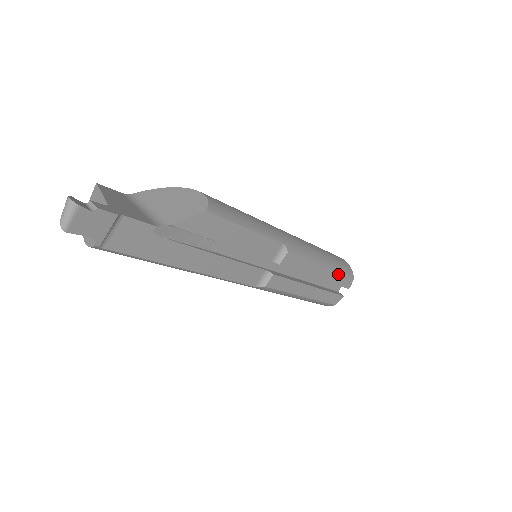
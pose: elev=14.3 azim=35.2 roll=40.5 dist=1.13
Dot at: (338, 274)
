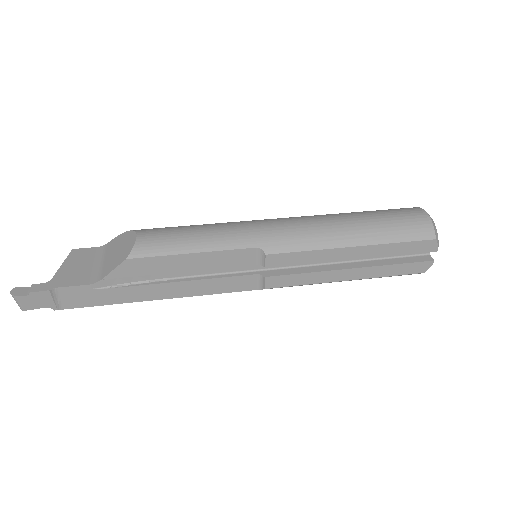
Dot at: (392, 245)
